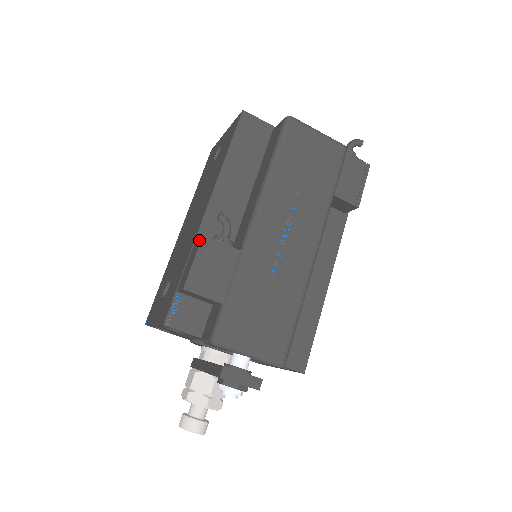
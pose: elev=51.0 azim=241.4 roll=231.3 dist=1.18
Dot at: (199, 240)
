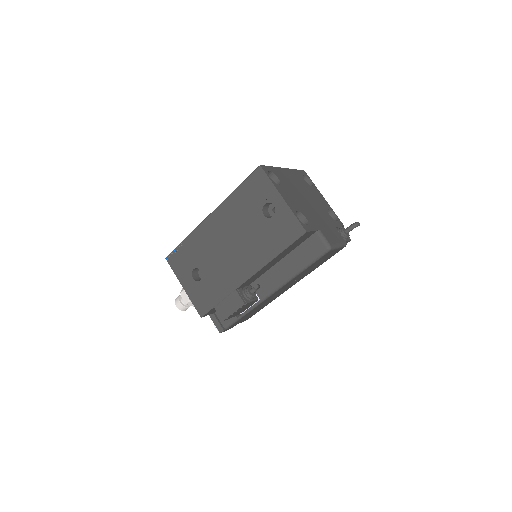
Dot at: (241, 302)
